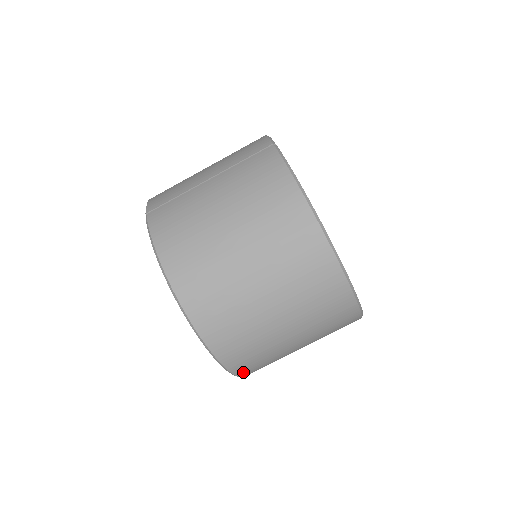
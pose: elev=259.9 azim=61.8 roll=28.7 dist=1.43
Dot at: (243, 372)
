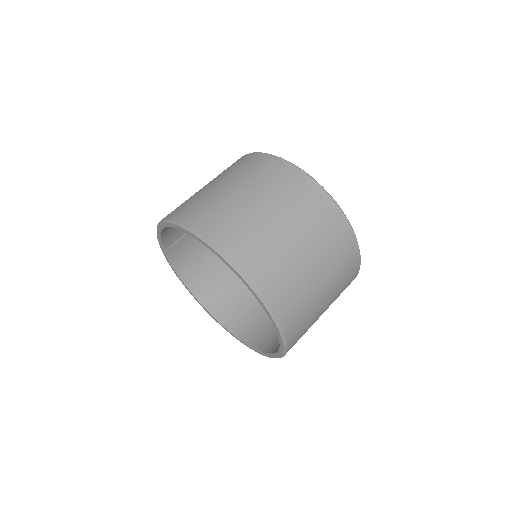
Dot at: (236, 257)
